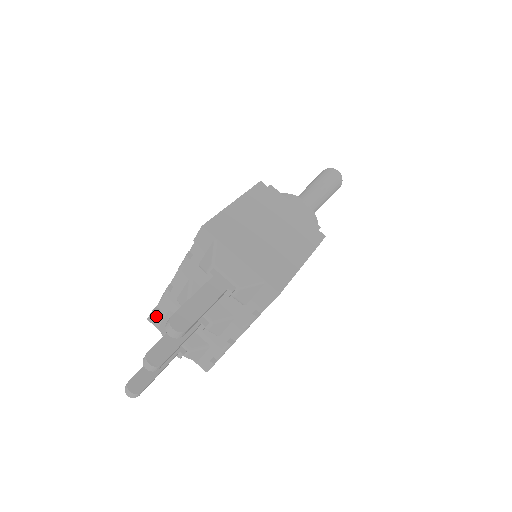
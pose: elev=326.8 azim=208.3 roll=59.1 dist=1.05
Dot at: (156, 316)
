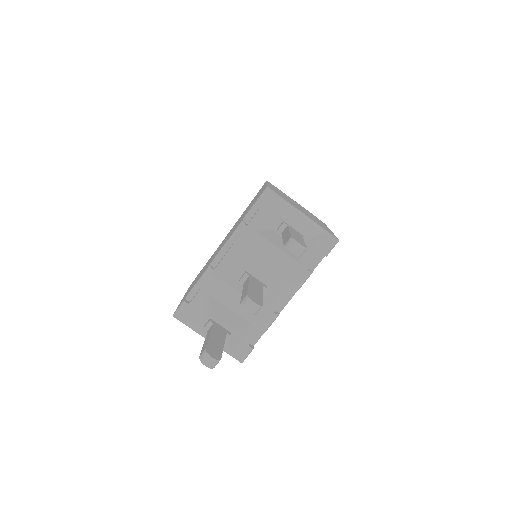
Dot at: (187, 307)
